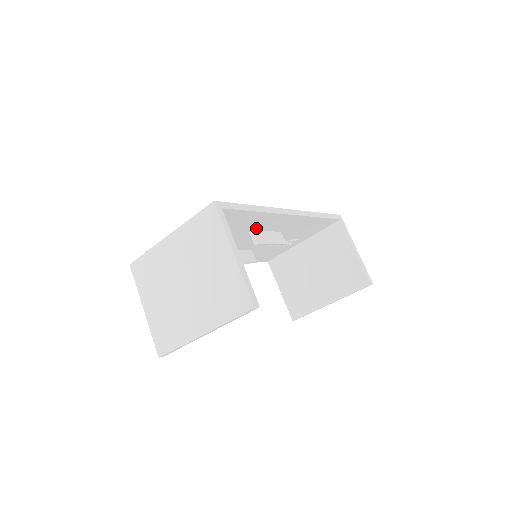
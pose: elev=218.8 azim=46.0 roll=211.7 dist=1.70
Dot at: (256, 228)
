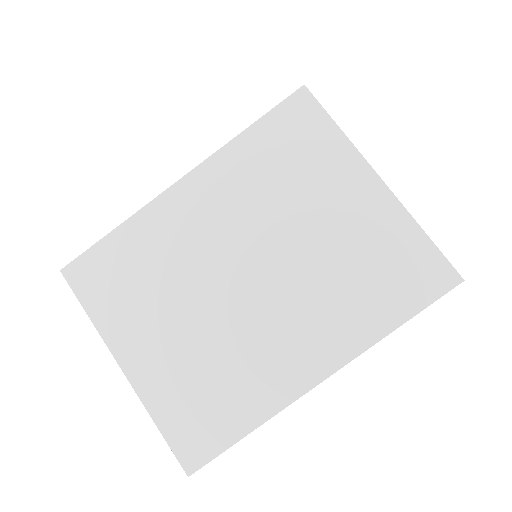
Dot at: occluded
